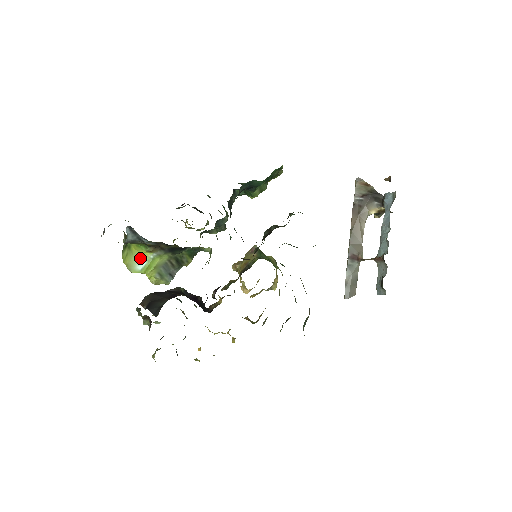
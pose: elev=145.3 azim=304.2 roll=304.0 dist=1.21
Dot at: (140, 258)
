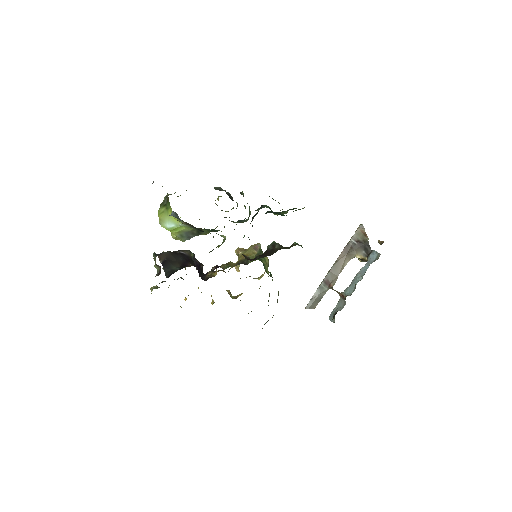
Dot at: (172, 221)
